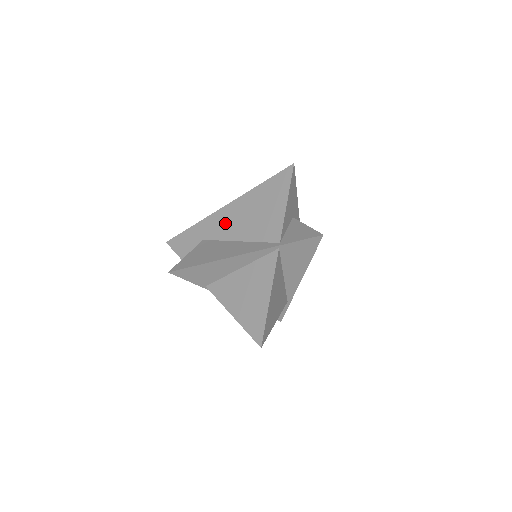
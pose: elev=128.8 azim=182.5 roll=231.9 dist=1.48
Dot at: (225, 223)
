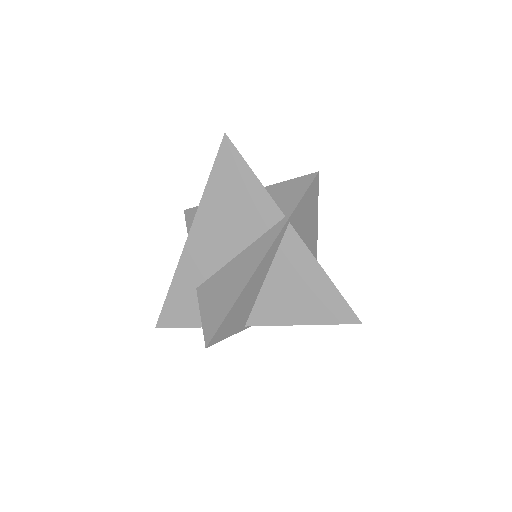
Dot at: (205, 252)
